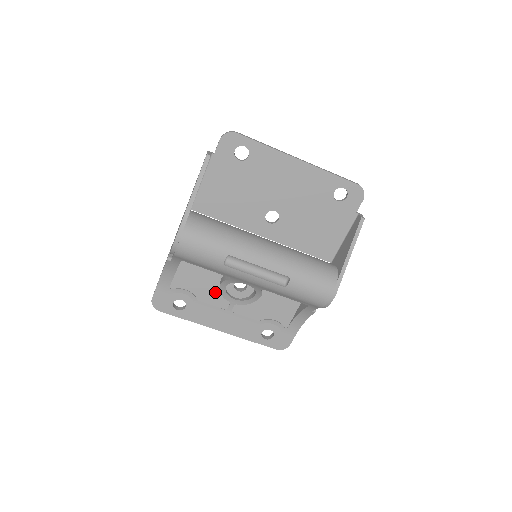
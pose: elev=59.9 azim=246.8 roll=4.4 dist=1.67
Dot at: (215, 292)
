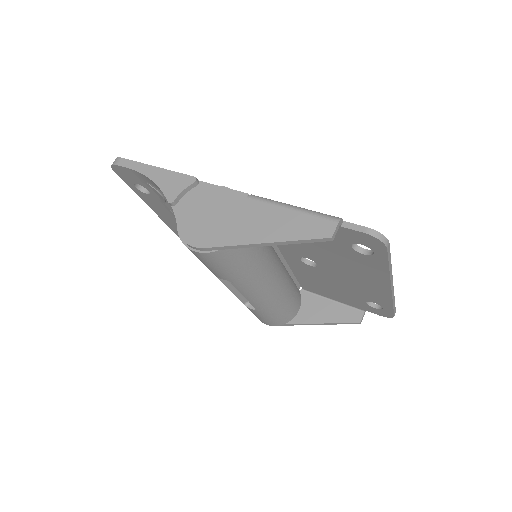
Dot at: occluded
